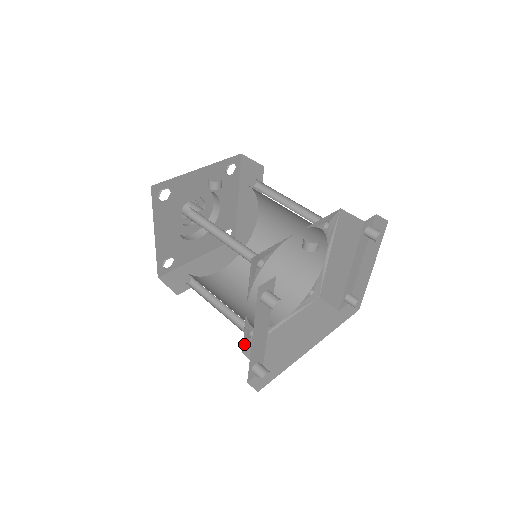
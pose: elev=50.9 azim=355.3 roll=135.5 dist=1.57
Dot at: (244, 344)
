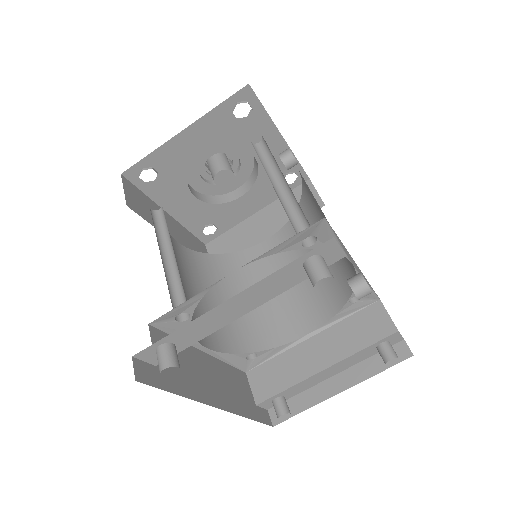
Dot at: (164, 316)
